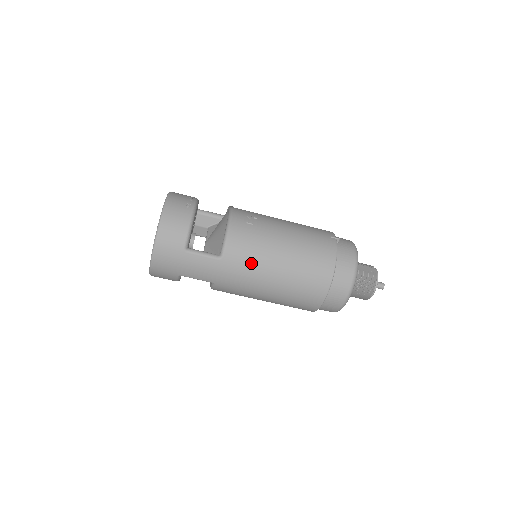
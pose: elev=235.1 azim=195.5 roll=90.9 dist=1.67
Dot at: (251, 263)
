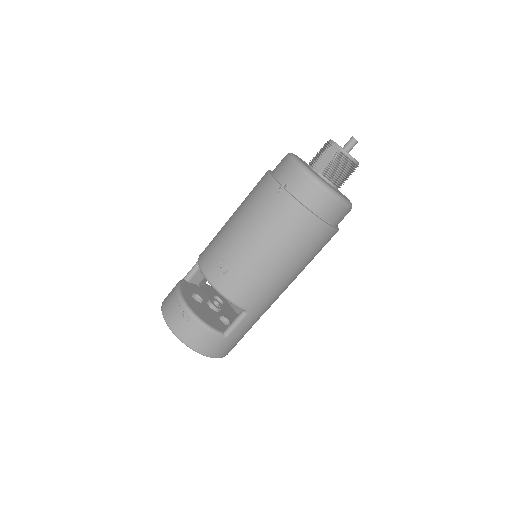
Dot at: (265, 289)
